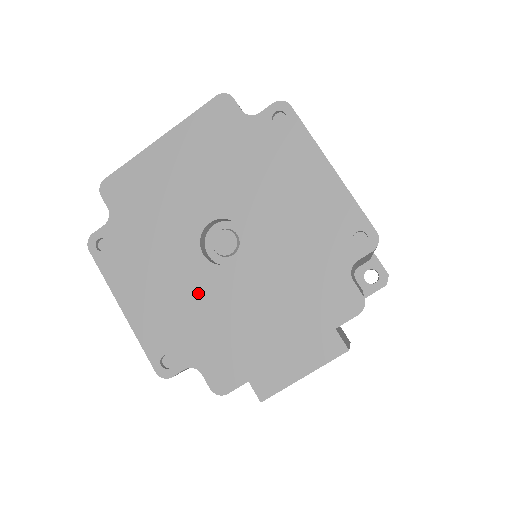
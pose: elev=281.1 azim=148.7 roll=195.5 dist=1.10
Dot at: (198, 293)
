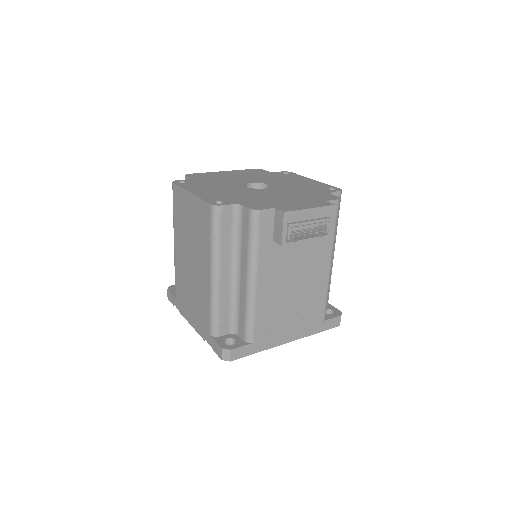
Dot at: (242, 192)
